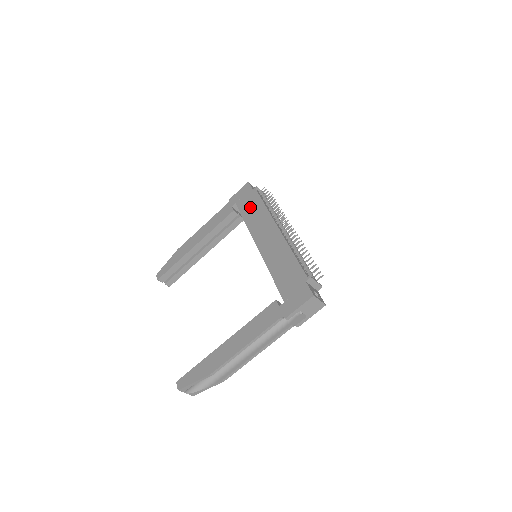
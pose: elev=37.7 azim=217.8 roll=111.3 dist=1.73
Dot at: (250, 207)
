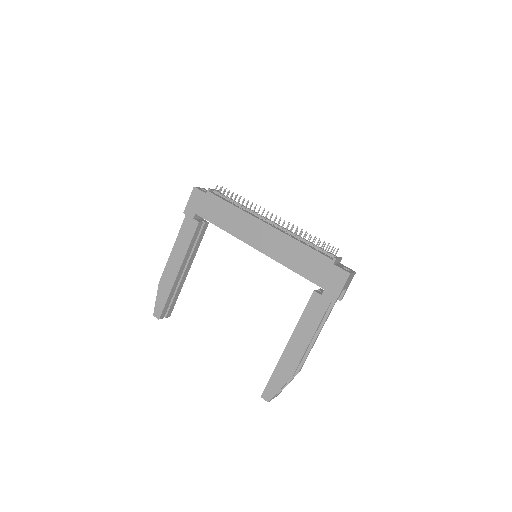
Dot at: (217, 213)
